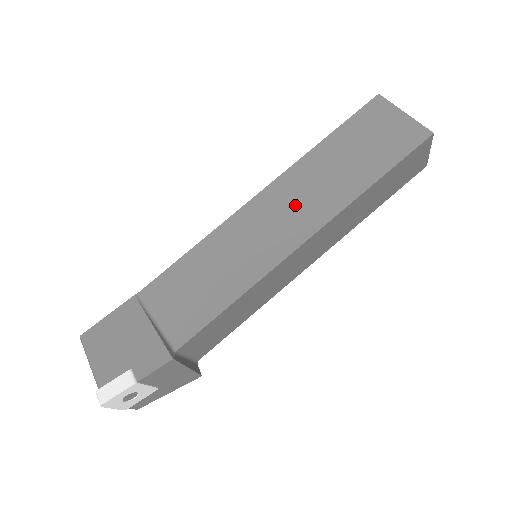
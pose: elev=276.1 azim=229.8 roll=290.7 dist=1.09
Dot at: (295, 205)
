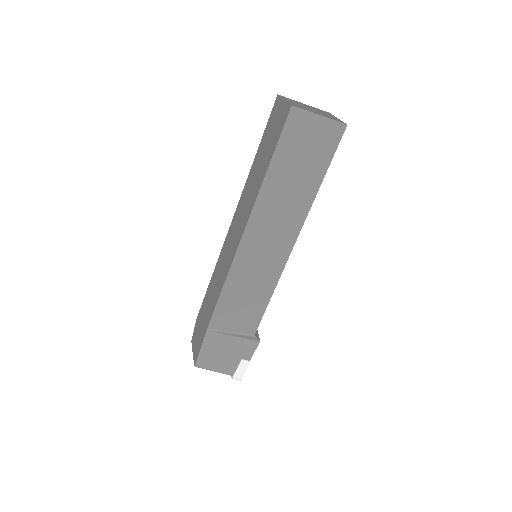
Dot at: (275, 227)
